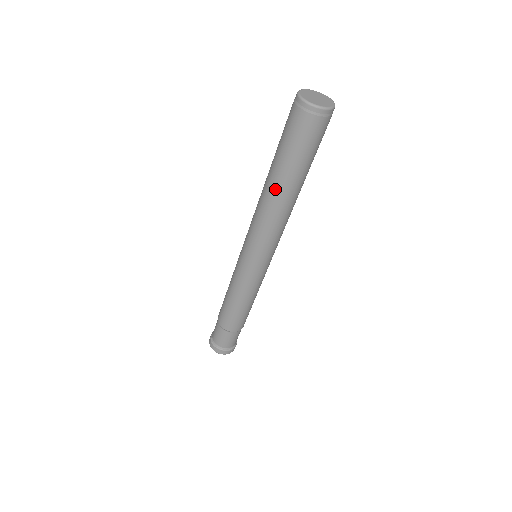
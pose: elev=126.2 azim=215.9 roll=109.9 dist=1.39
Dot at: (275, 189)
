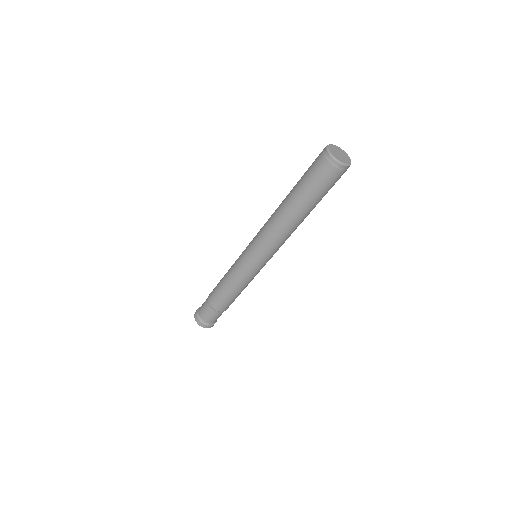
Dot at: (296, 216)
